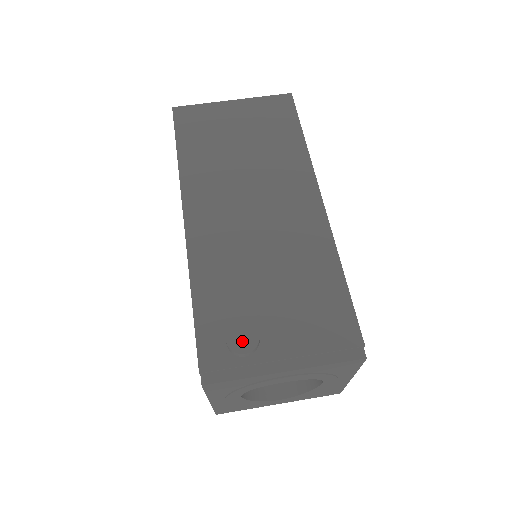
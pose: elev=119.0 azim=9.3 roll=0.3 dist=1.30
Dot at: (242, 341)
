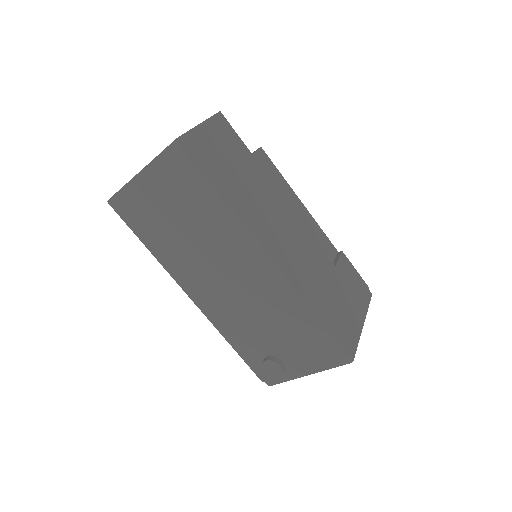
Dot at: (273, 370)
